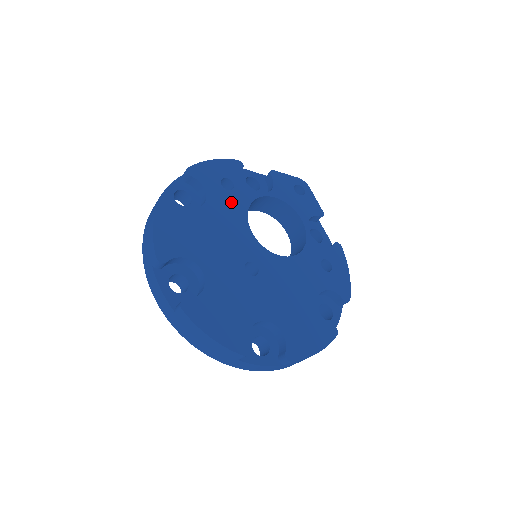
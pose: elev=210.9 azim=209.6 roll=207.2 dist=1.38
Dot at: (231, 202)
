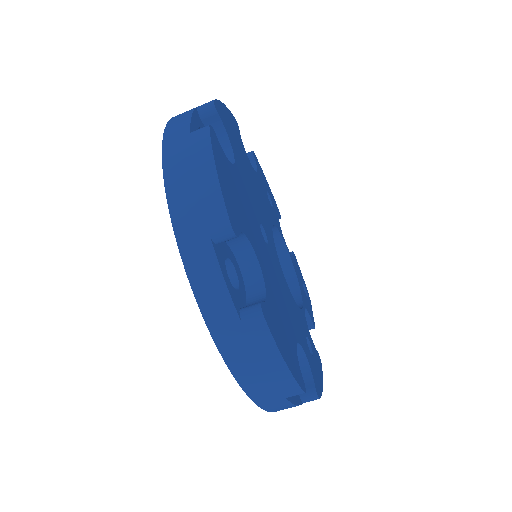
Dot at: (268, 203)
